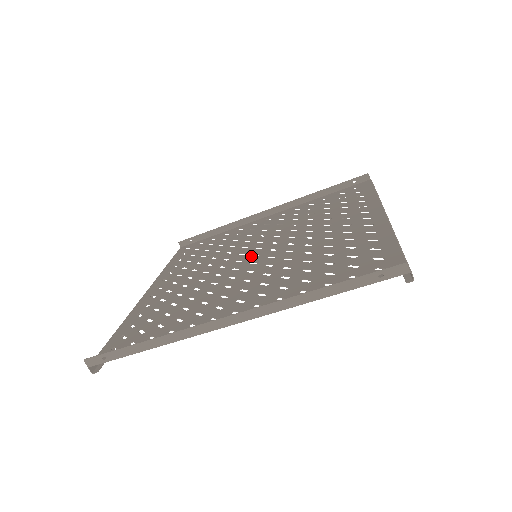
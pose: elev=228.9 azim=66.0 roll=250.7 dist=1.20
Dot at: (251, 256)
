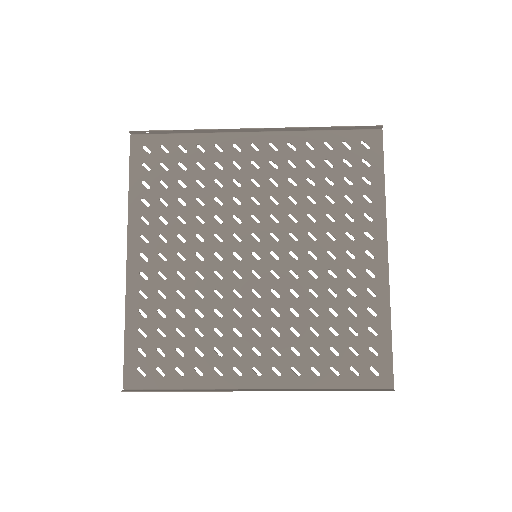
Dot at: (251, 254)
